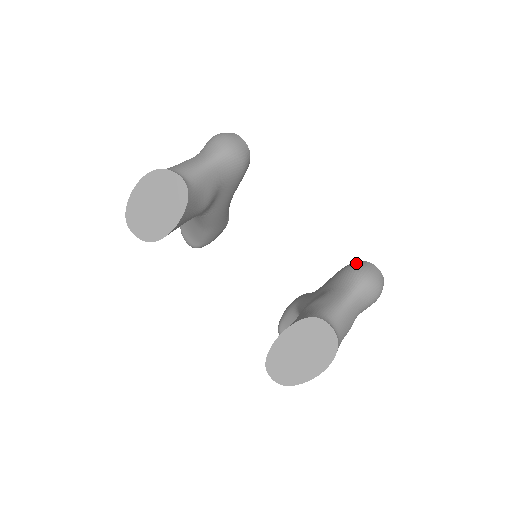
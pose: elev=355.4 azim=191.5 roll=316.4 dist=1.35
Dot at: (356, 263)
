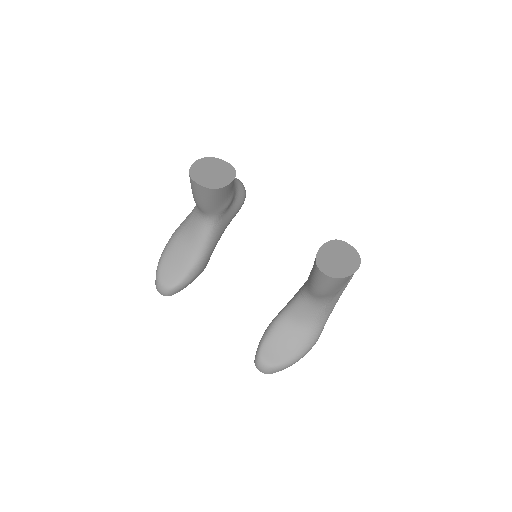
Dot at: occluded
